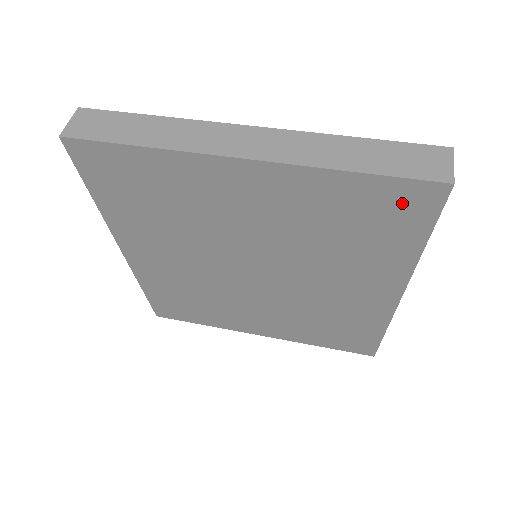
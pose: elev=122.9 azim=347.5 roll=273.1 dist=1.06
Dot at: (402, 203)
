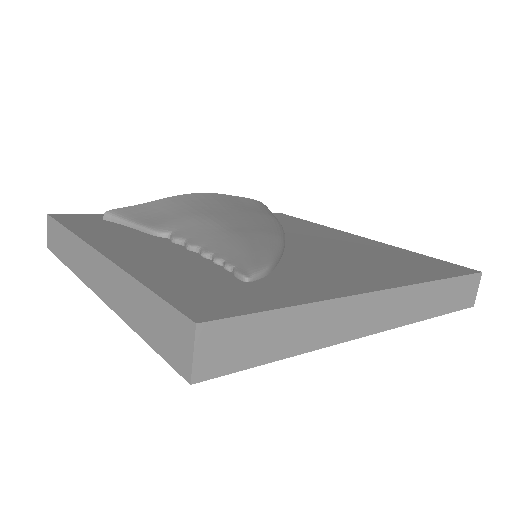
Dot at: occluded
